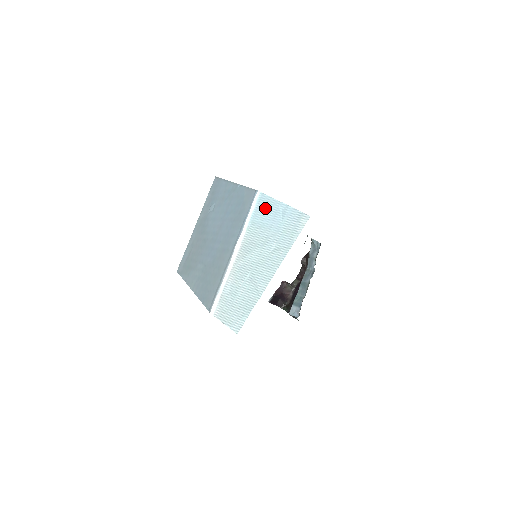
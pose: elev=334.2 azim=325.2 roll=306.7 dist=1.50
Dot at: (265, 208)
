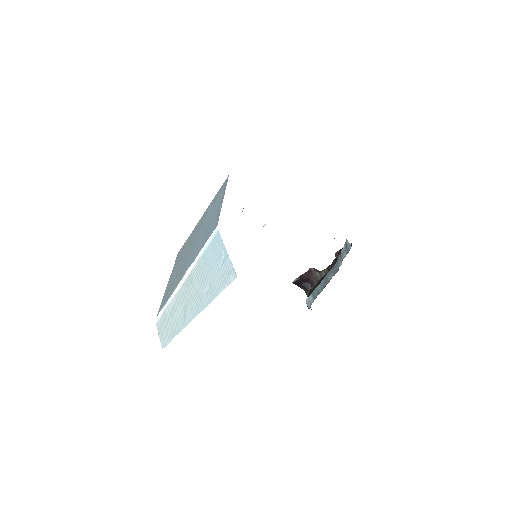
Dot at: (215, 248)
